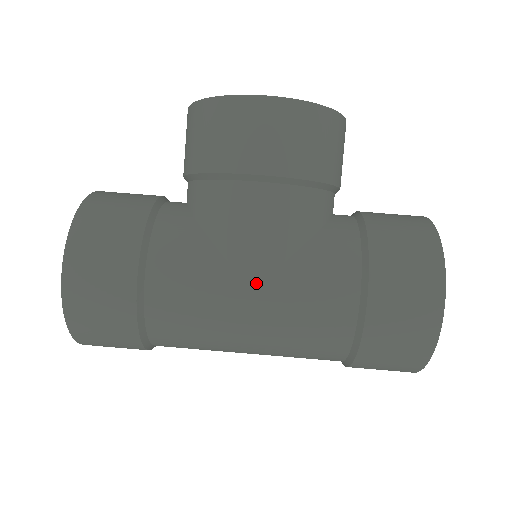
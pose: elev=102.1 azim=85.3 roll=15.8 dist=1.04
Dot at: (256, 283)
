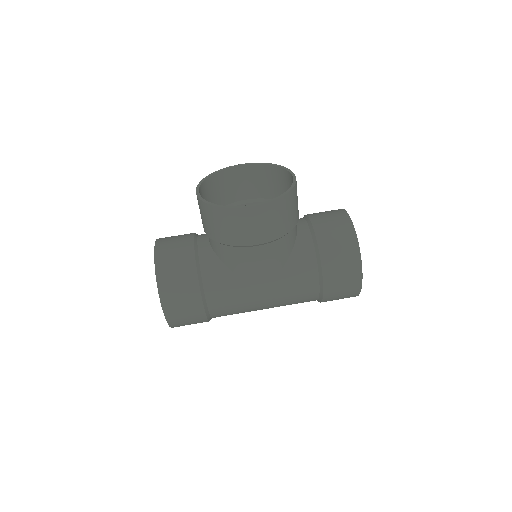
Dot at: (265, 290)
